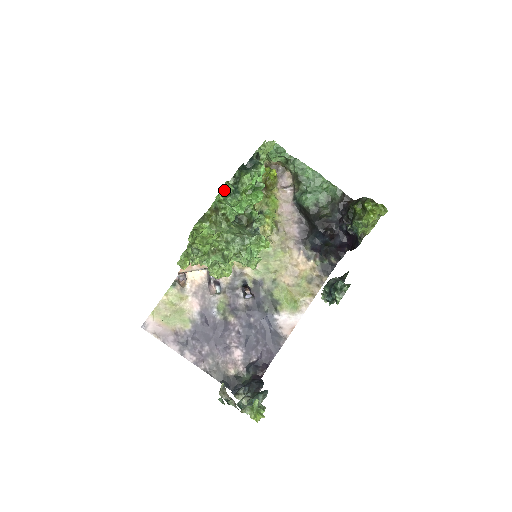
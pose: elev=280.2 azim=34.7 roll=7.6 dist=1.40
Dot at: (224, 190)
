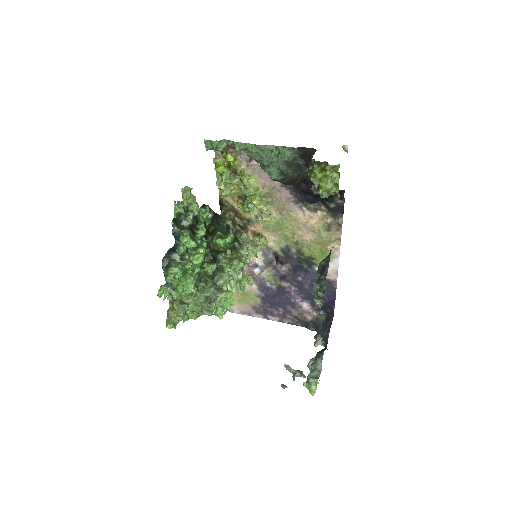
Dot at: (165, 291)
